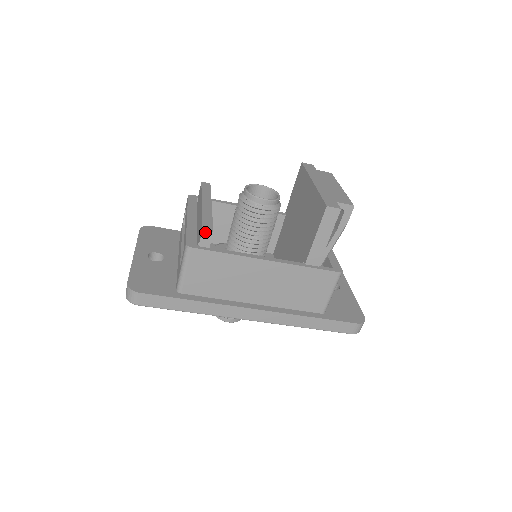
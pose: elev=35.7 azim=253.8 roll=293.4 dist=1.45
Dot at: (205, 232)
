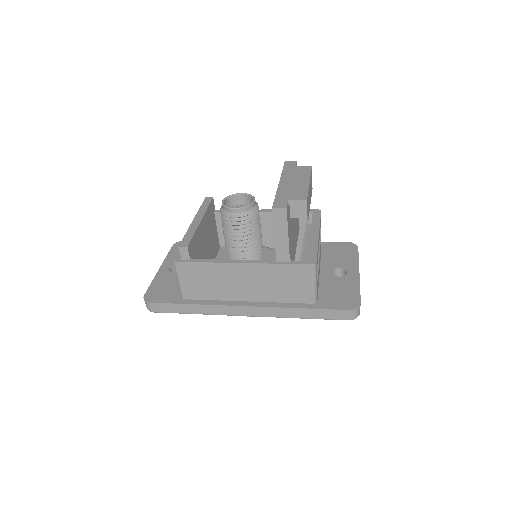
Dot at: (181, 248)
